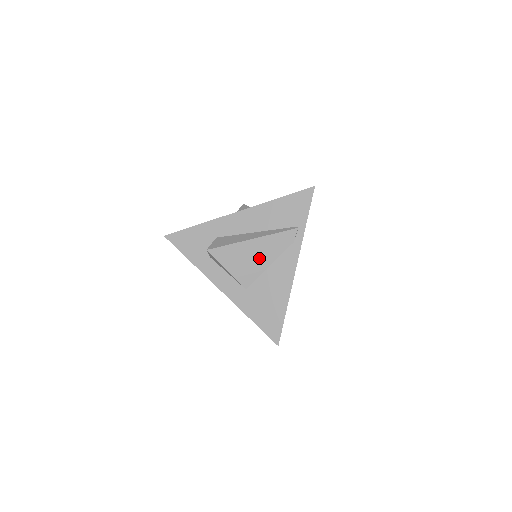
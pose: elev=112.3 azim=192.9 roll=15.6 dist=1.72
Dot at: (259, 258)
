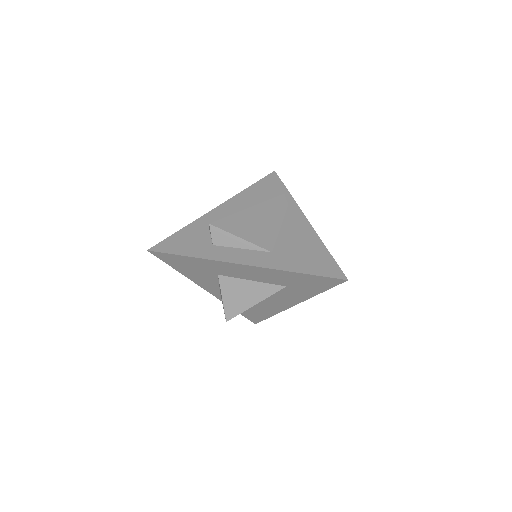
Dot at: (266, 222)
